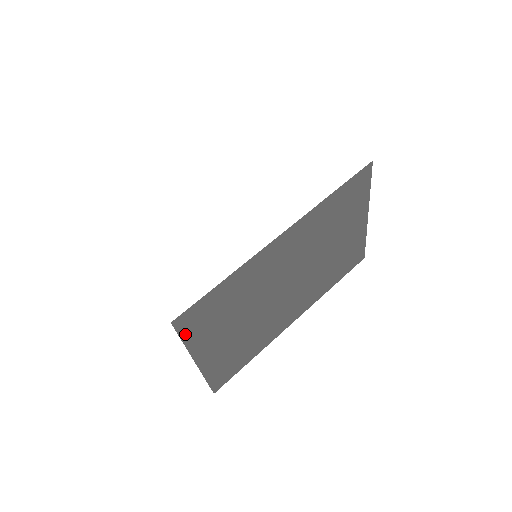
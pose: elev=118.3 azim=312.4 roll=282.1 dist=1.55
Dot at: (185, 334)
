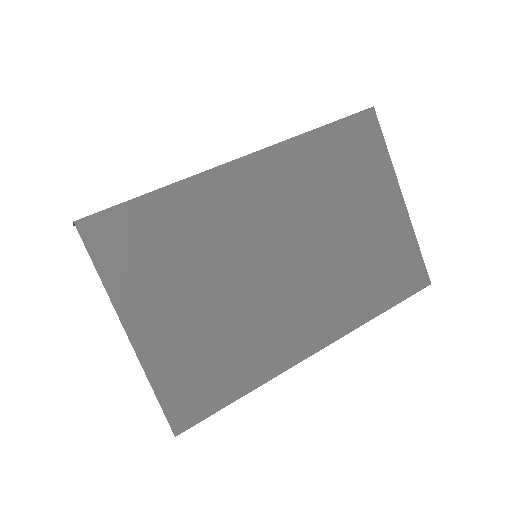
Dot at: (101, 259)
